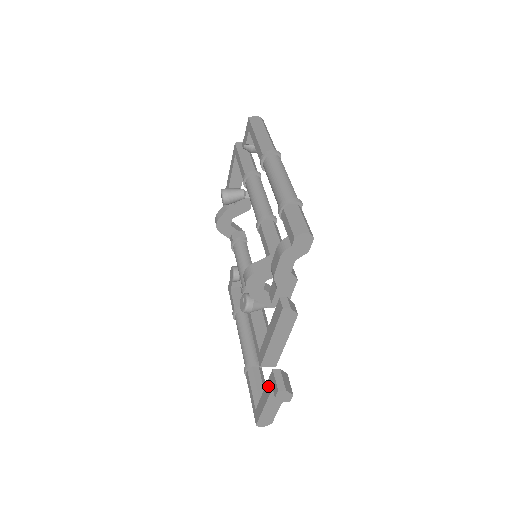
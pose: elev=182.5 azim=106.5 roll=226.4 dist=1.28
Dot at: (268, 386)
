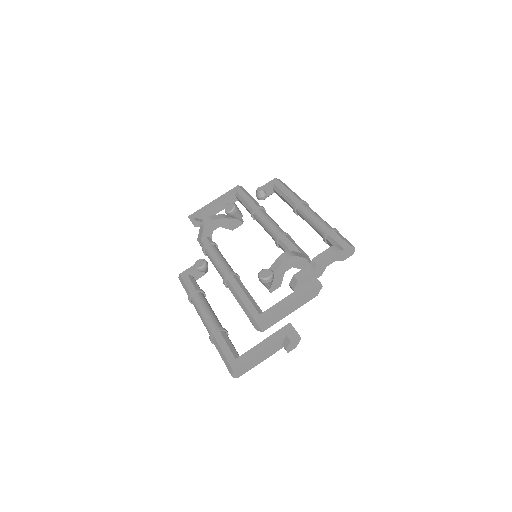
Dot at: (277, 335)
